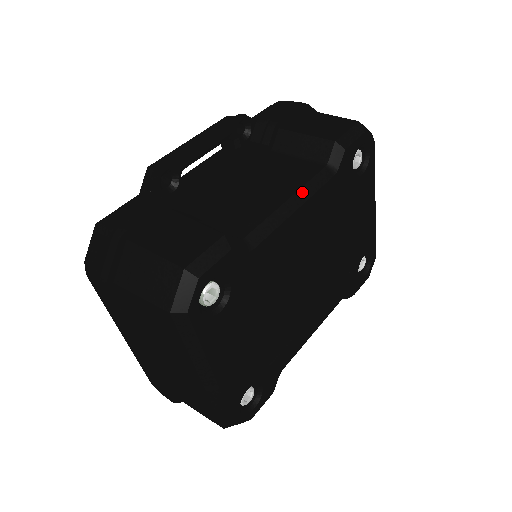
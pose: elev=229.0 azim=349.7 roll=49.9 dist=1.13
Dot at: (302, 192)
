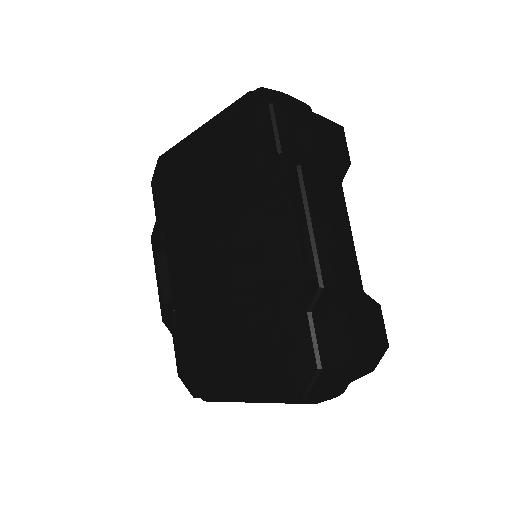
Dot at: (349, 222)
